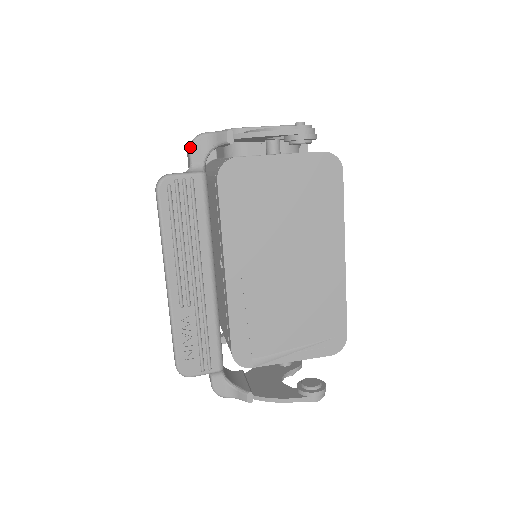
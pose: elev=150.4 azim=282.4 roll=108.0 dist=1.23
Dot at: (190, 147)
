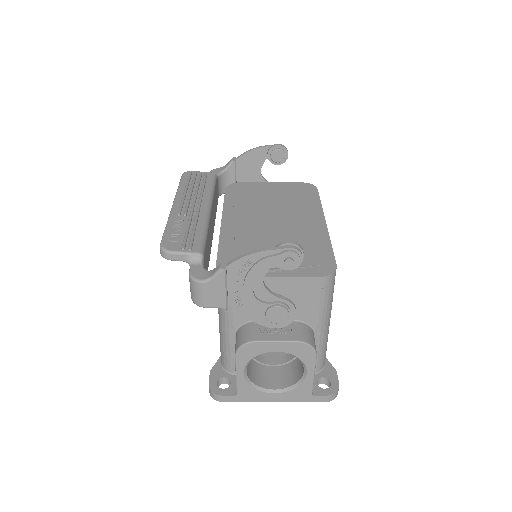
Dot at: (210, 171)
